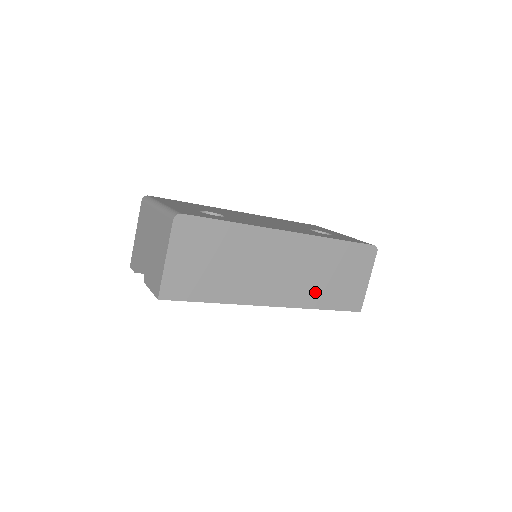
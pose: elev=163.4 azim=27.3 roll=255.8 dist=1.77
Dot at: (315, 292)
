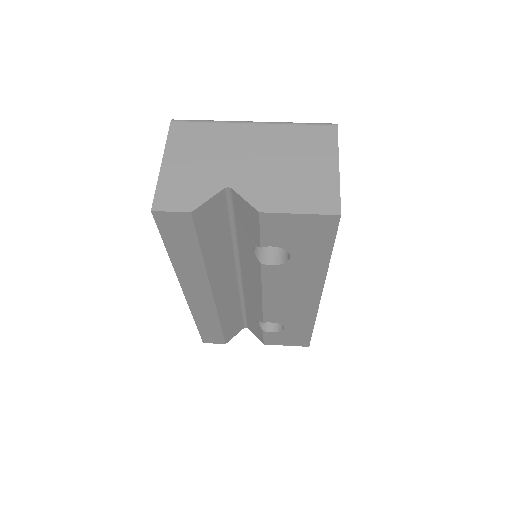
Dot at: occluded
